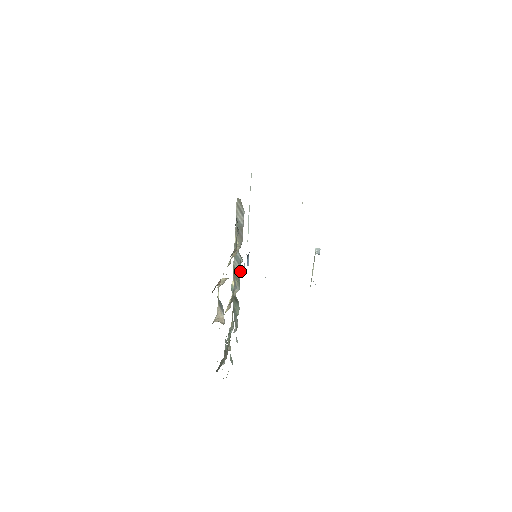
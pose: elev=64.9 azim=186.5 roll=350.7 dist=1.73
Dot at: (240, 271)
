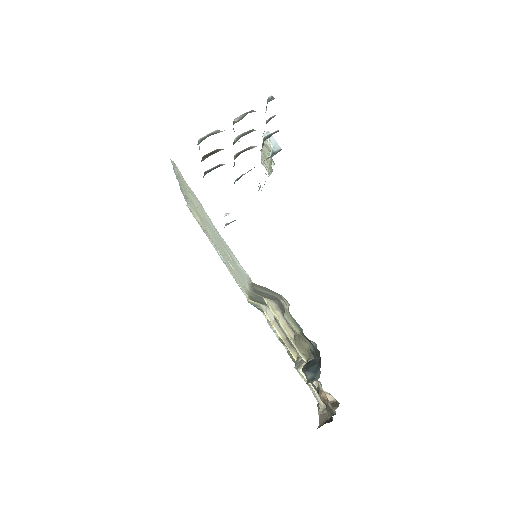
Dot at: occluded
